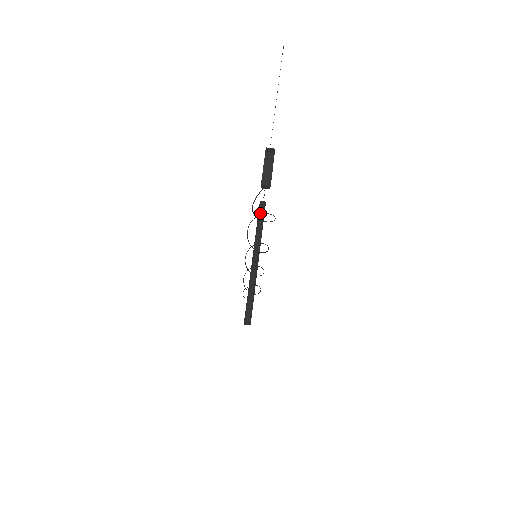
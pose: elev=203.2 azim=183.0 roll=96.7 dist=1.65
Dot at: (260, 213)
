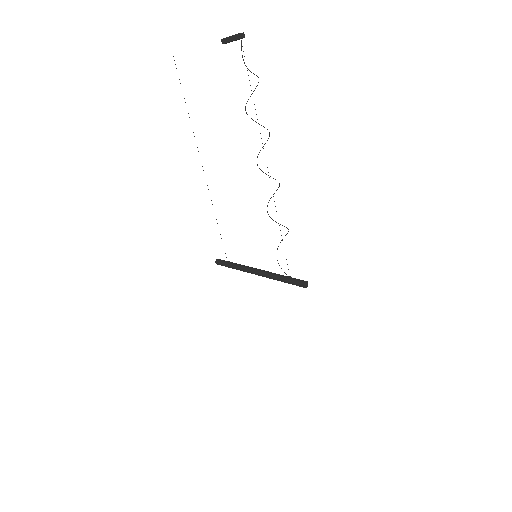
Dot at: (224, 262)
